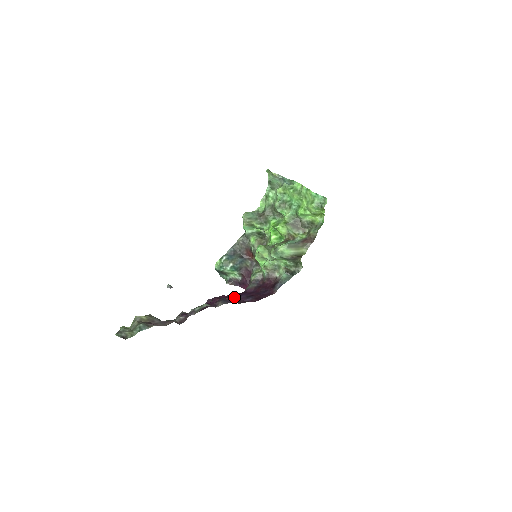
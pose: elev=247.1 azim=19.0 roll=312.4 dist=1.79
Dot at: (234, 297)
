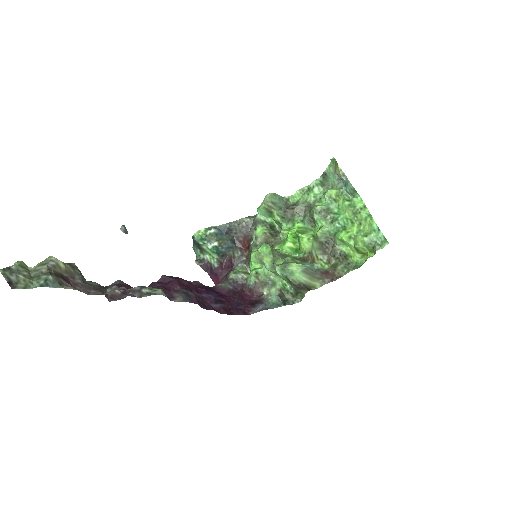
Dot at: (199, 291)
